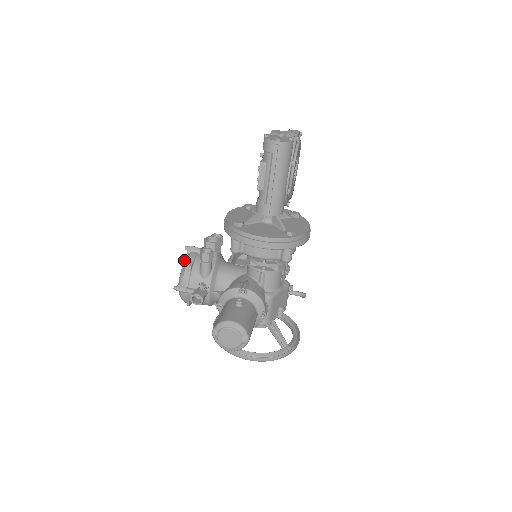
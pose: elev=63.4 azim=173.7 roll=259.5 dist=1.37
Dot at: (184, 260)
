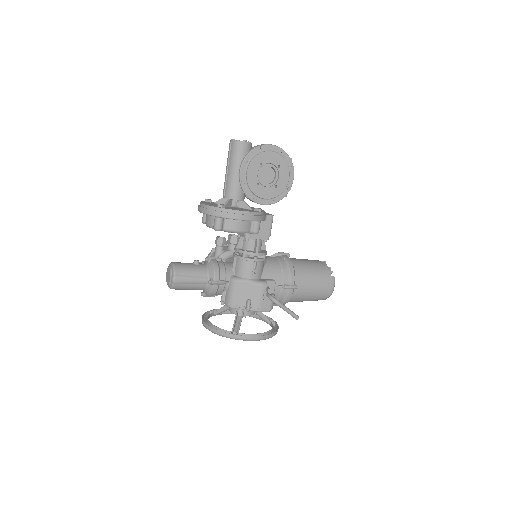
Dot at: occluded
